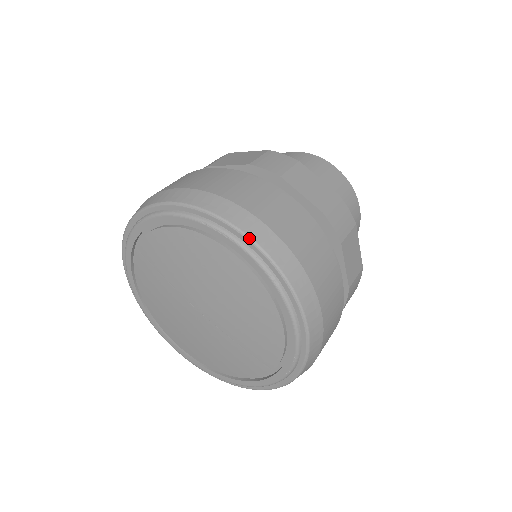
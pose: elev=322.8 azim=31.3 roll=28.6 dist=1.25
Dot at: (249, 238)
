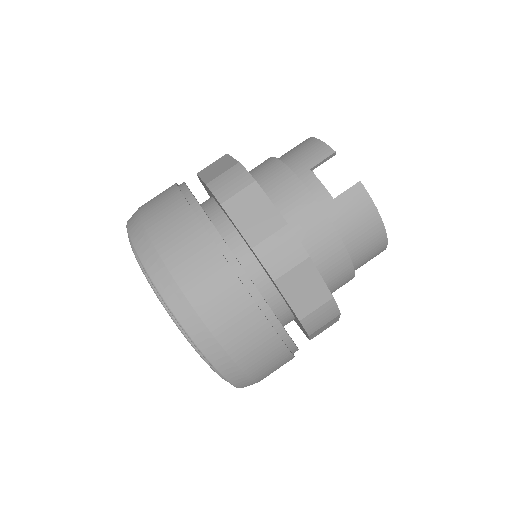
Dot at: occluded
